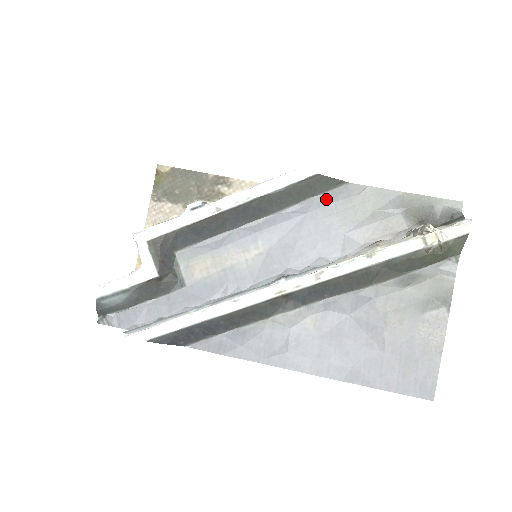
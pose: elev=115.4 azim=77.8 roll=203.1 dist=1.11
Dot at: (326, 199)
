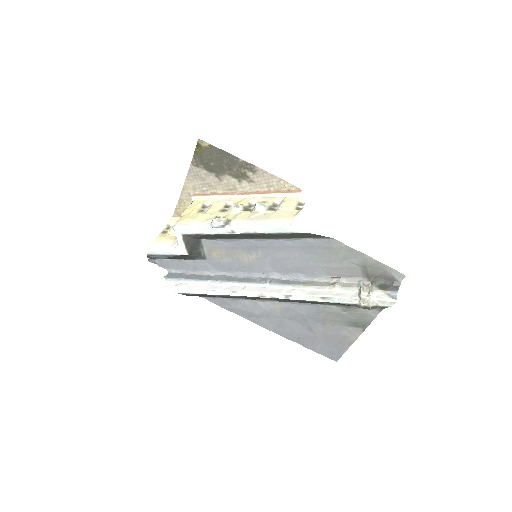
Dot at: (312, 242)
